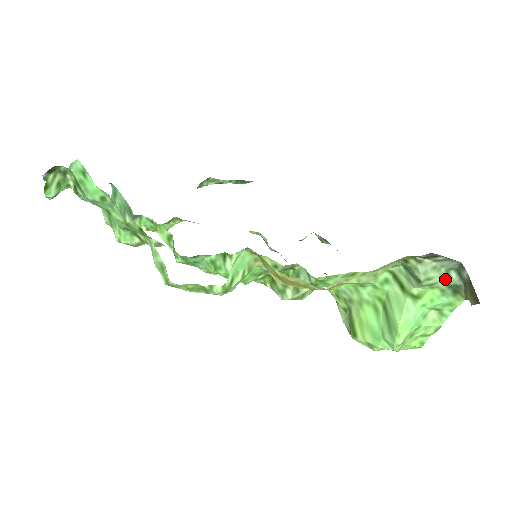
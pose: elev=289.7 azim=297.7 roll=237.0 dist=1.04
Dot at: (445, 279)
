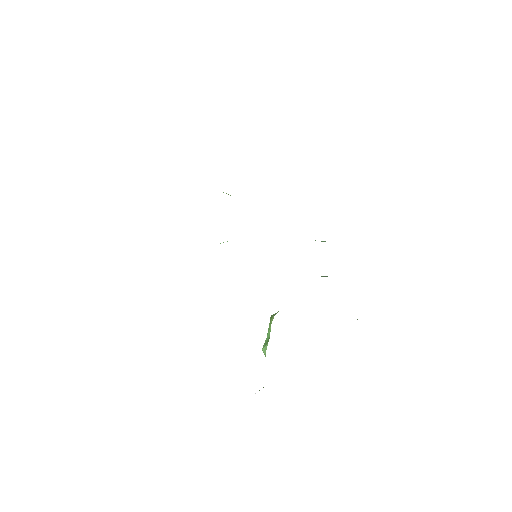
Dot at: occluded
